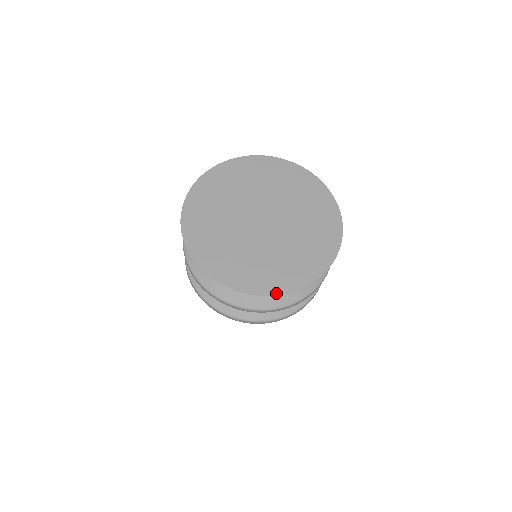
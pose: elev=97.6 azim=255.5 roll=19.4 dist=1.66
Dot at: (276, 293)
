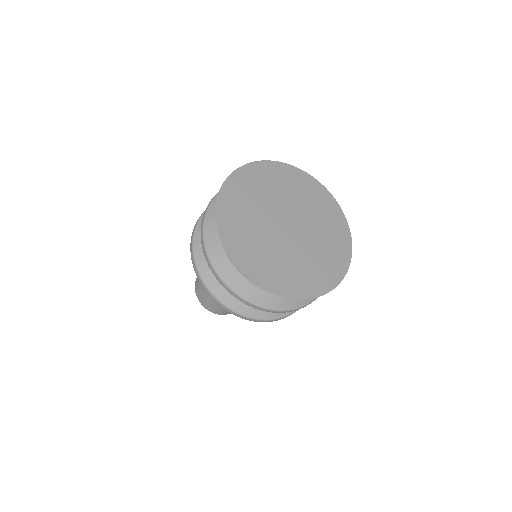
Dot at: (240, 267)
